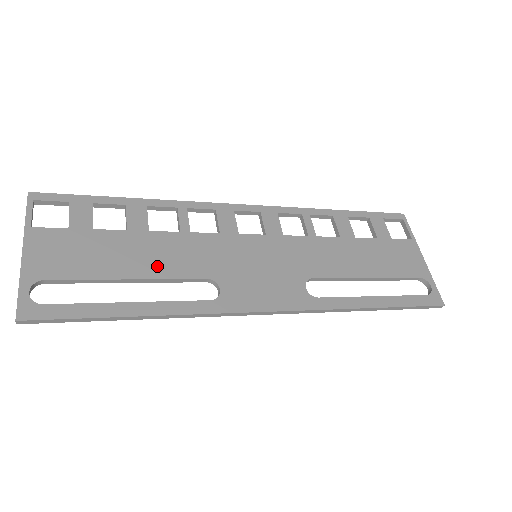
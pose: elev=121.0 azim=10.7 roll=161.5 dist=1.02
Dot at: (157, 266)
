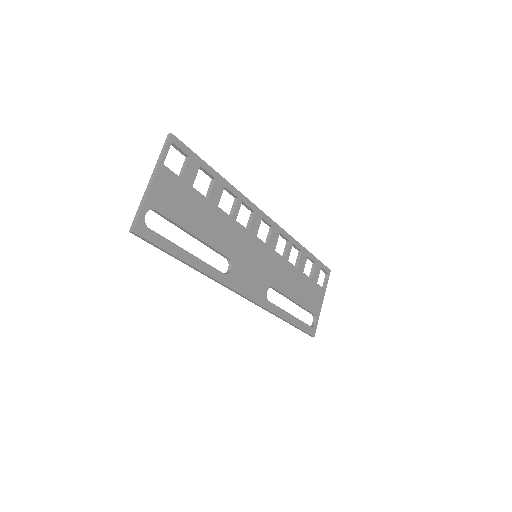
Dot at: (211, 235)
